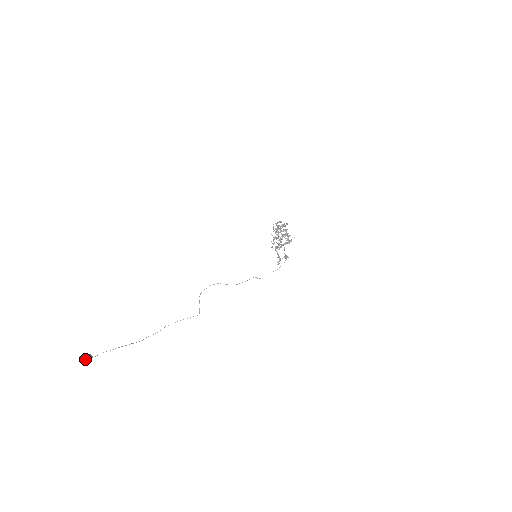
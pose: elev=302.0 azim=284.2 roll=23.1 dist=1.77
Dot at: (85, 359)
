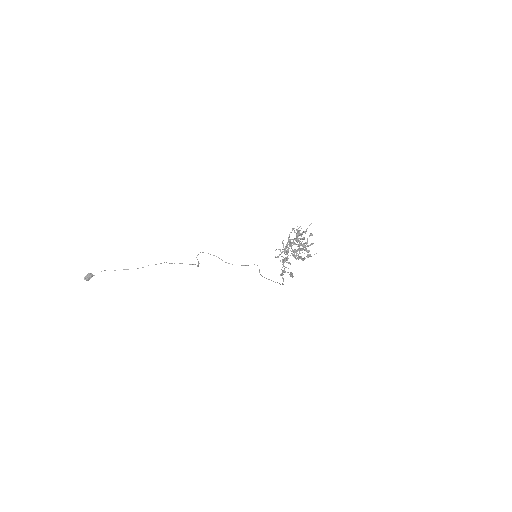
Dot at: (84, 279)
